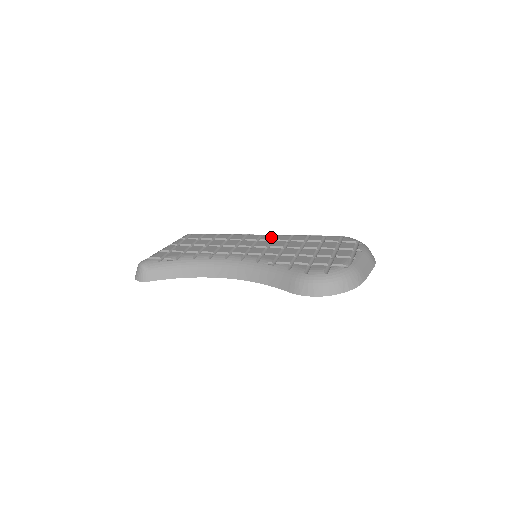
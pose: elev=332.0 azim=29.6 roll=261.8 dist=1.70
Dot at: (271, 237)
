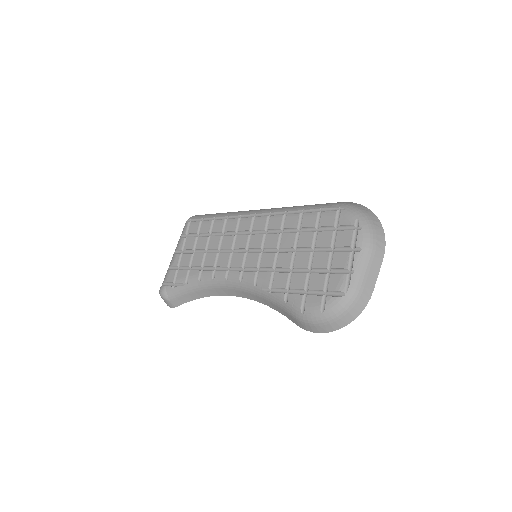
Dot at: (263, 224)
